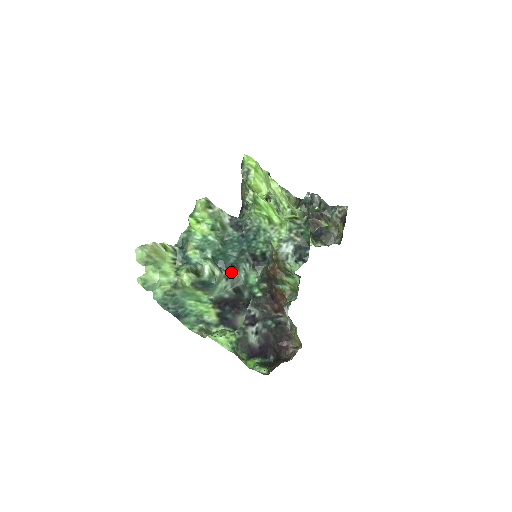
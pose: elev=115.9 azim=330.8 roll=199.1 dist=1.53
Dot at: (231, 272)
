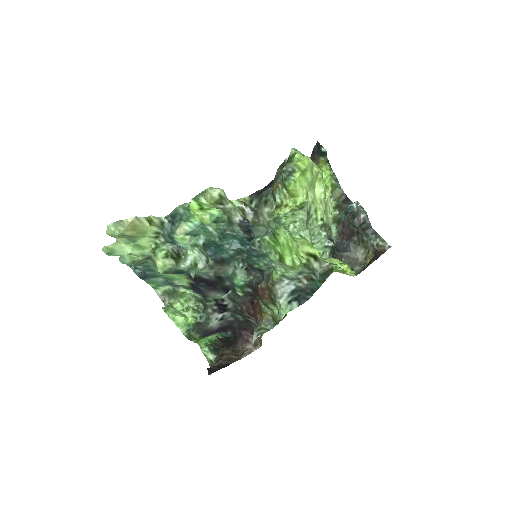
Dot at: (219, 263)
